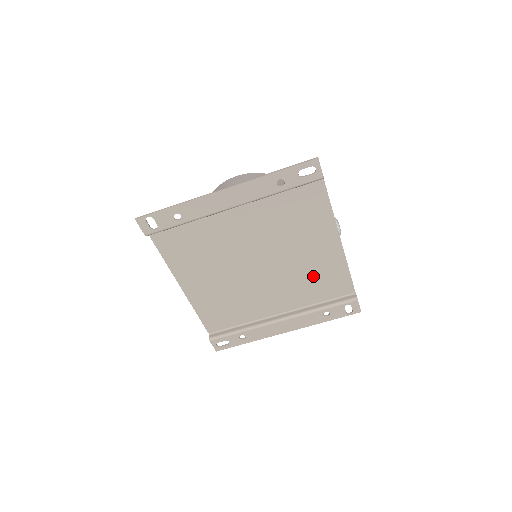
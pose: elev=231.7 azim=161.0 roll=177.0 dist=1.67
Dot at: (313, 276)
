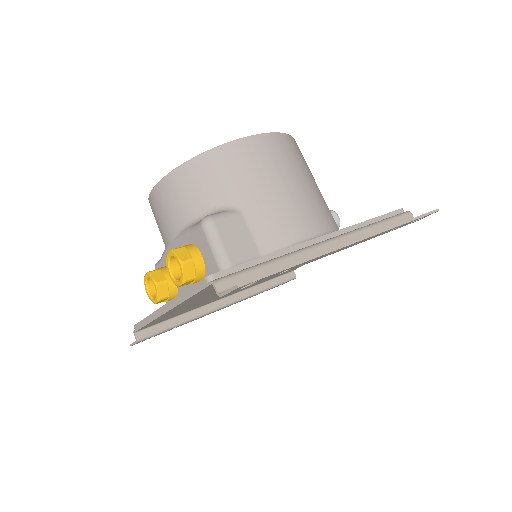
Dot at: occluded
